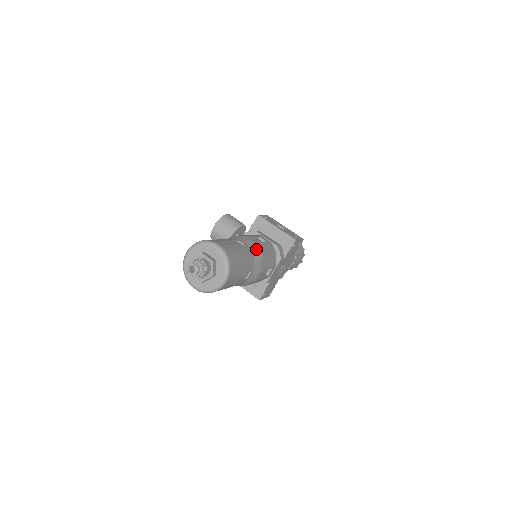
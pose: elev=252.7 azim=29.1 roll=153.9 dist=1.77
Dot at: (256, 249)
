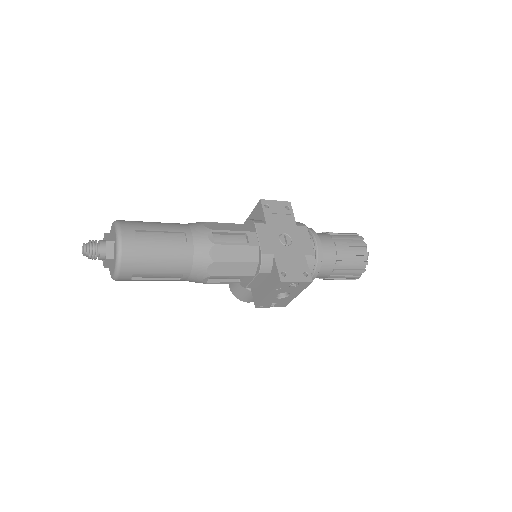
Dot at: occluded
